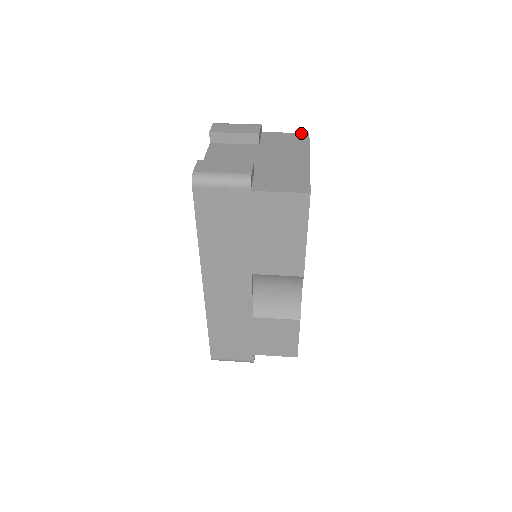
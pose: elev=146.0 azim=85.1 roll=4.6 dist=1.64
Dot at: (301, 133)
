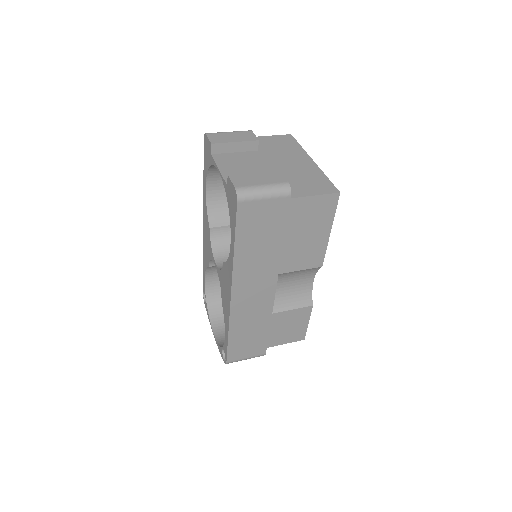
Dot at: (284, 135)
